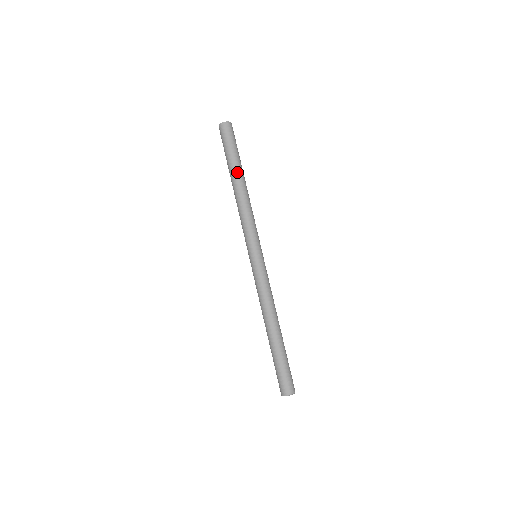
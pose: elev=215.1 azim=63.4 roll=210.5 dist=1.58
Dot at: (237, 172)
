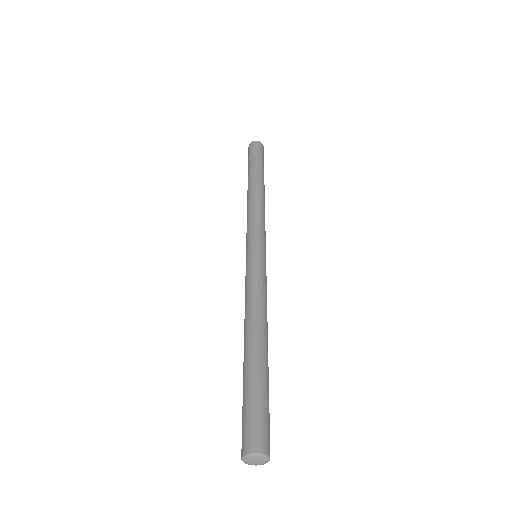
Dot at: (262, 177)
